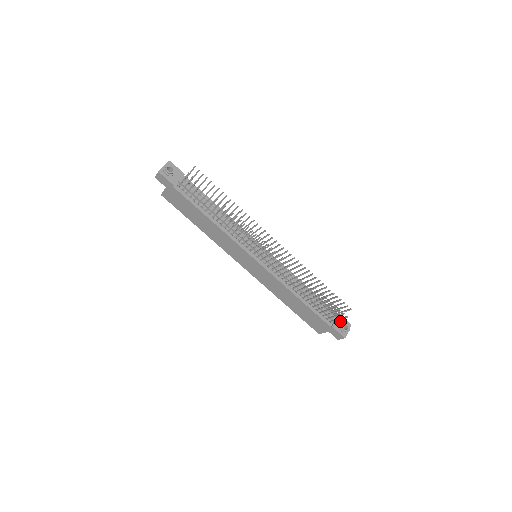
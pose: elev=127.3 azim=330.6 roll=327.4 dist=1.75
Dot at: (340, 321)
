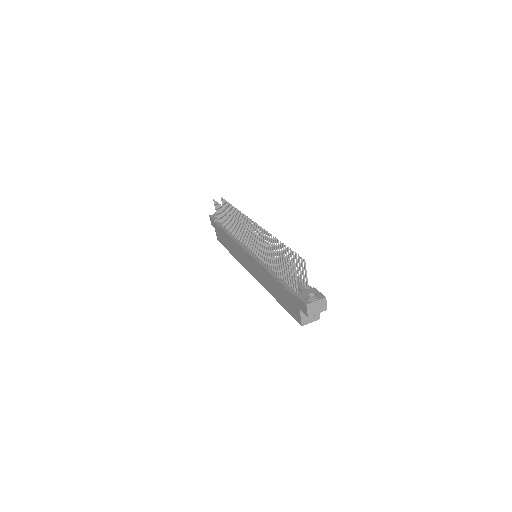
Dot at: occluded
